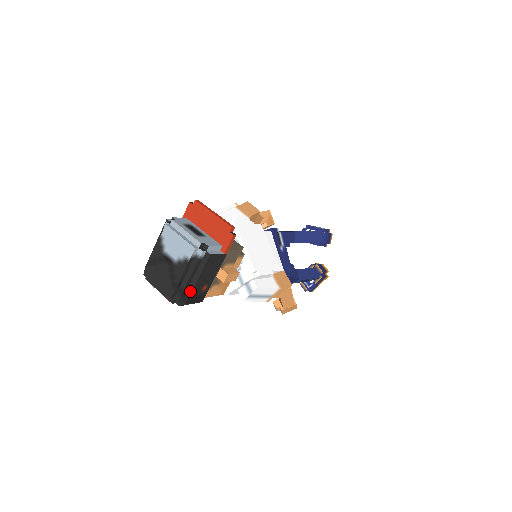
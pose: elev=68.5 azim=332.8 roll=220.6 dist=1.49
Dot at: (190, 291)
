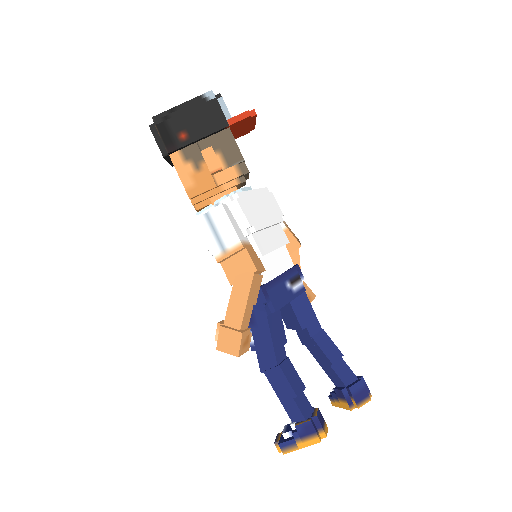
Dot at: (171, 118)
